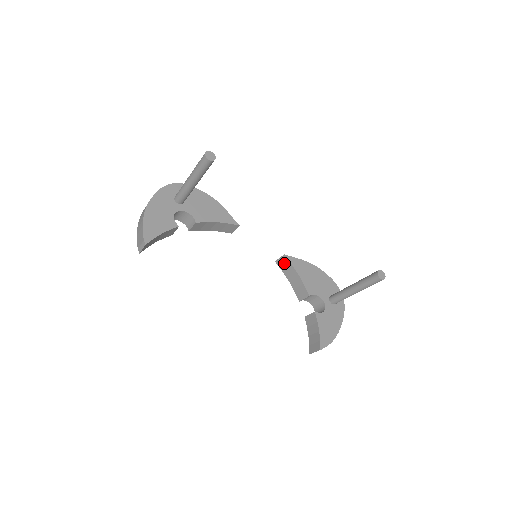
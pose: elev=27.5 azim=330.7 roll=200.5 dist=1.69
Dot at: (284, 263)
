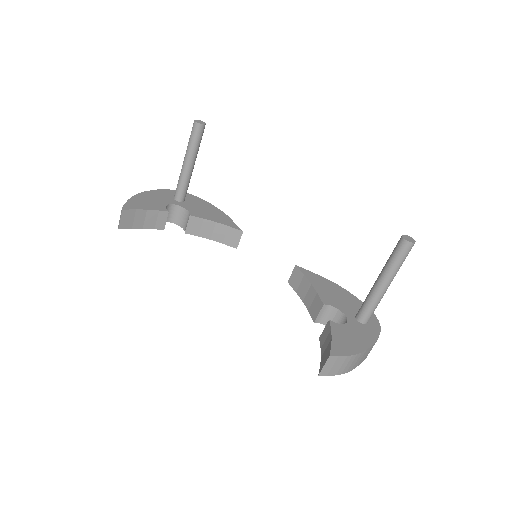
Dot at: (296, 278)
